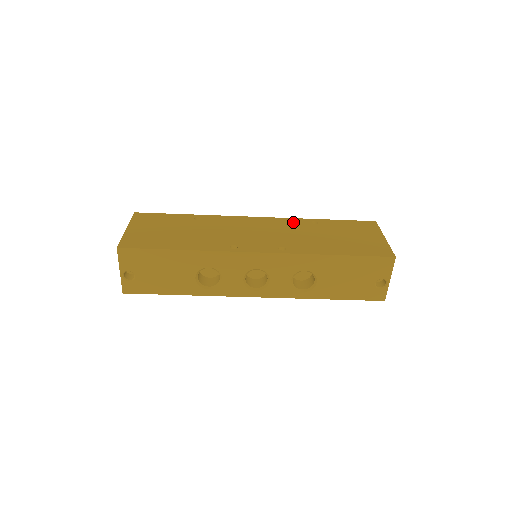
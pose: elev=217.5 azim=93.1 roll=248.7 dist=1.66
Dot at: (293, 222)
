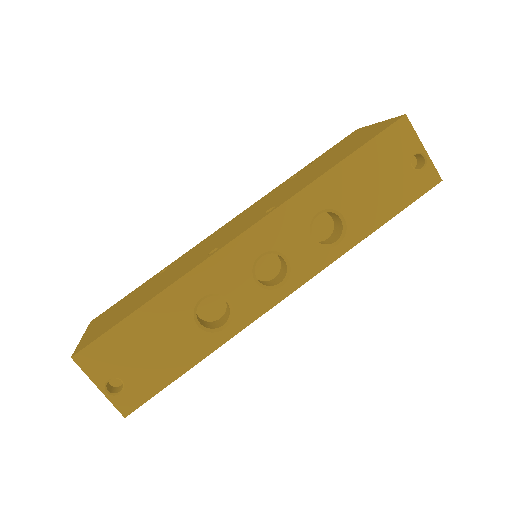
Dot at: (269, 194)
